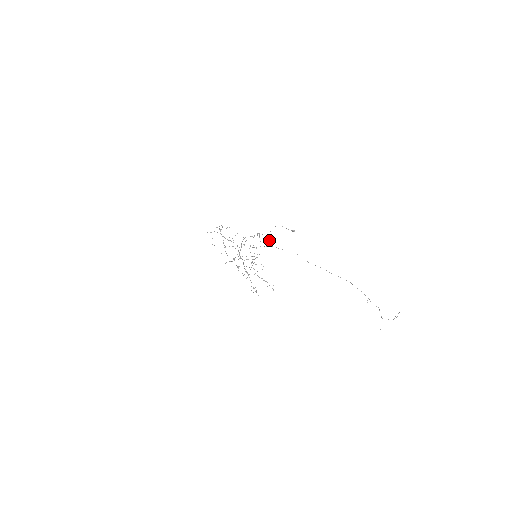
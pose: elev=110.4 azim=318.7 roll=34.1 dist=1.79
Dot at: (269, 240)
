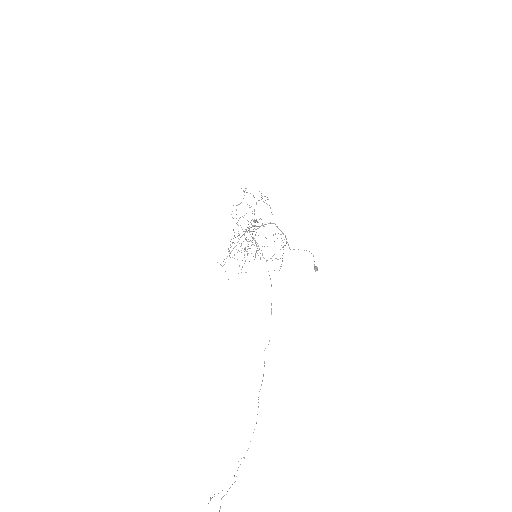
Dot at: (280, 268)
